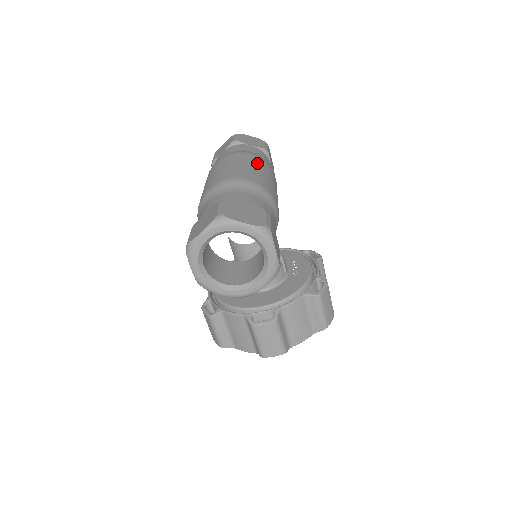
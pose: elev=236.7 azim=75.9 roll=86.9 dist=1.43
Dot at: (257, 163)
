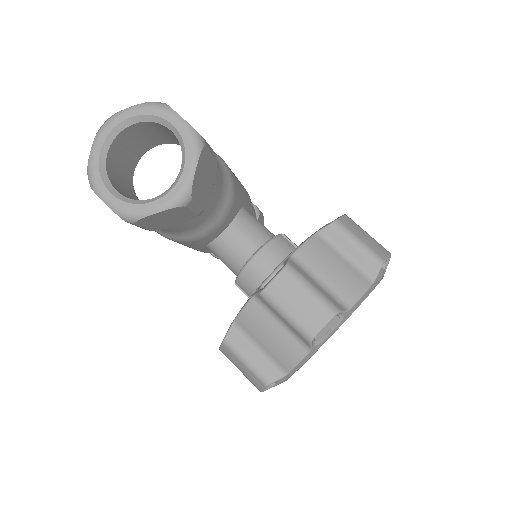
Dot at: occluded
